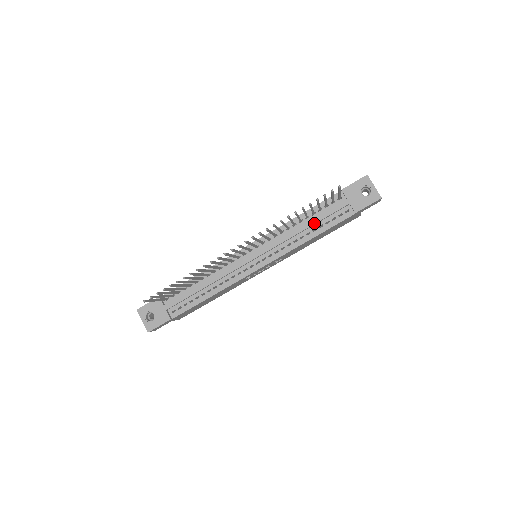
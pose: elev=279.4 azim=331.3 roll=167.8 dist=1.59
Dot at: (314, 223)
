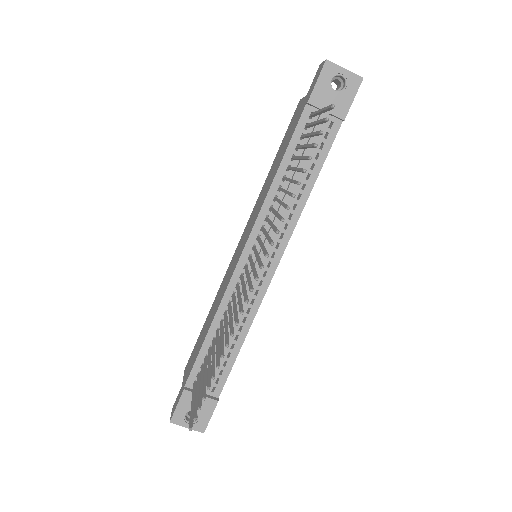
Dot at: occluded
